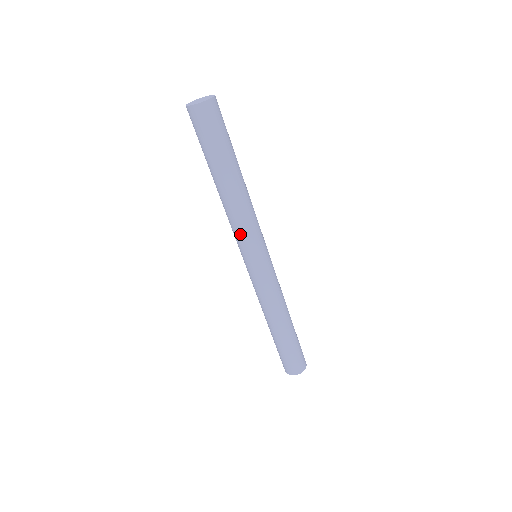
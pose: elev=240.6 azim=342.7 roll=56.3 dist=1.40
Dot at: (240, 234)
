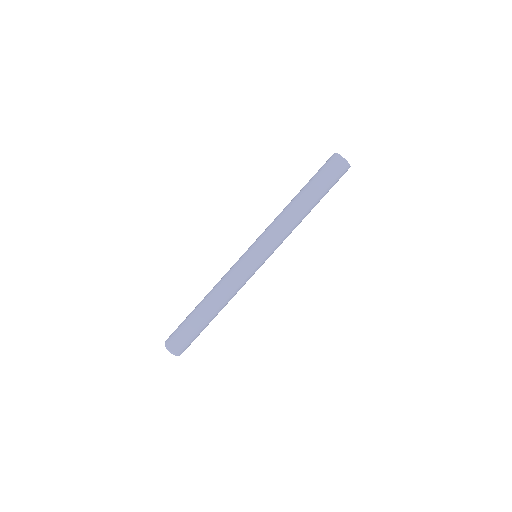
Dot at: (273, 234)
